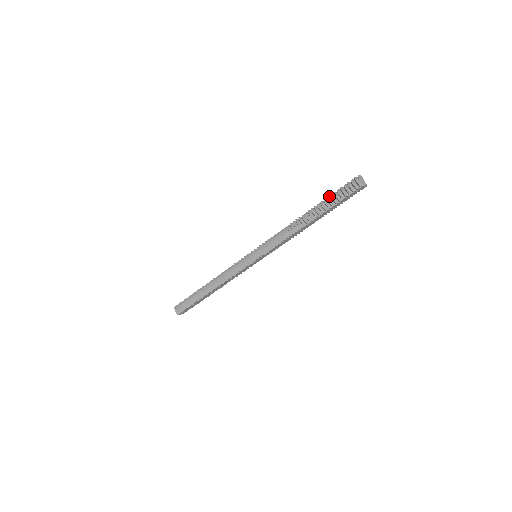
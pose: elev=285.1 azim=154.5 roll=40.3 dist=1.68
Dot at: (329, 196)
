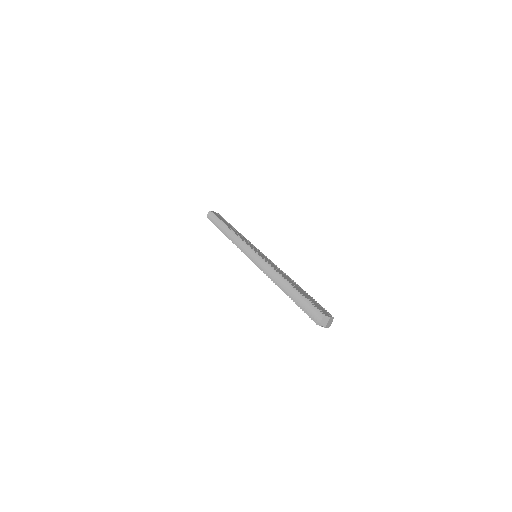
Dot at: (306, 296)
